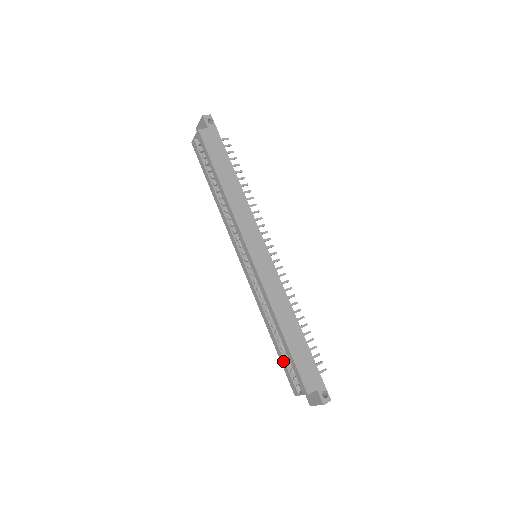
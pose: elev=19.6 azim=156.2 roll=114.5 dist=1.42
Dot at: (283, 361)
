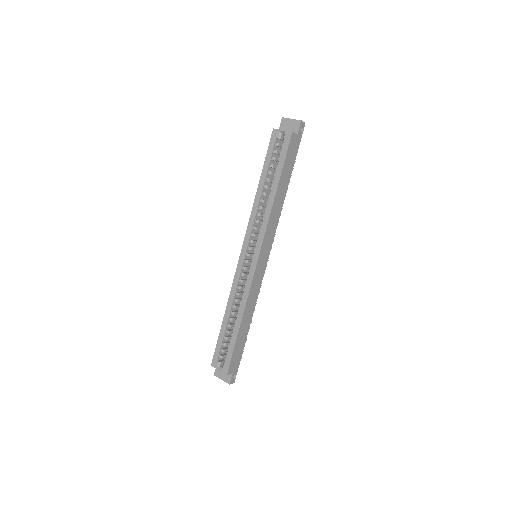
Dot at: (221, 340)
